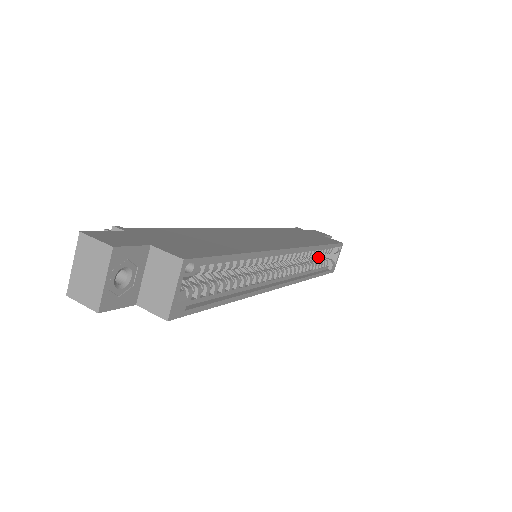
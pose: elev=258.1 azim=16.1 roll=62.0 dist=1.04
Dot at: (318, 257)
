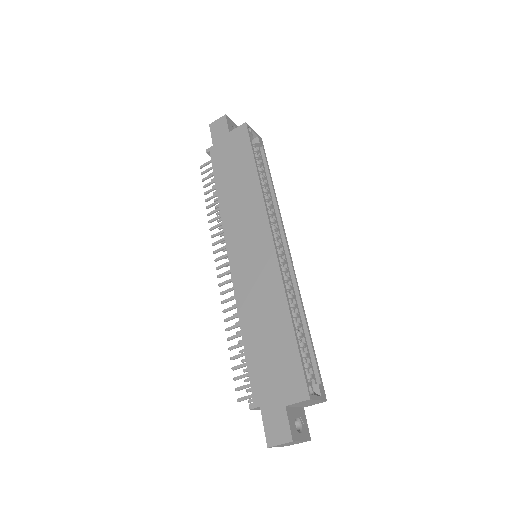
Dot at: occluded
